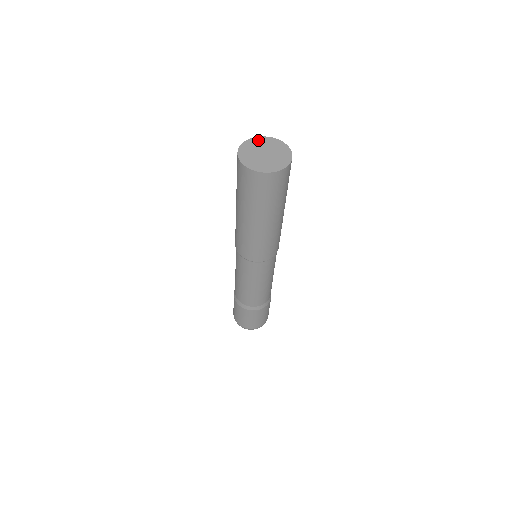
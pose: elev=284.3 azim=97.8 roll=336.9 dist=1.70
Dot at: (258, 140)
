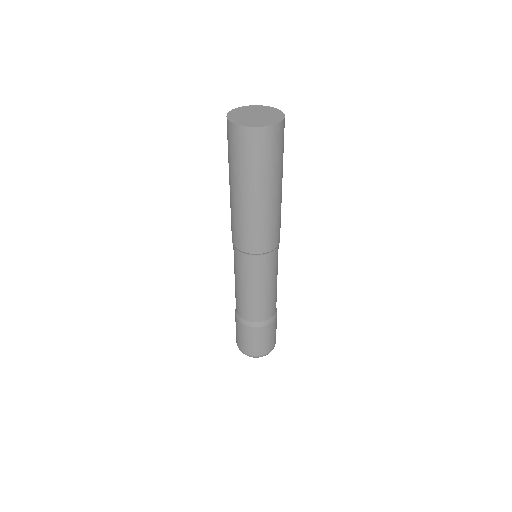
Dot at: (247, 108)
